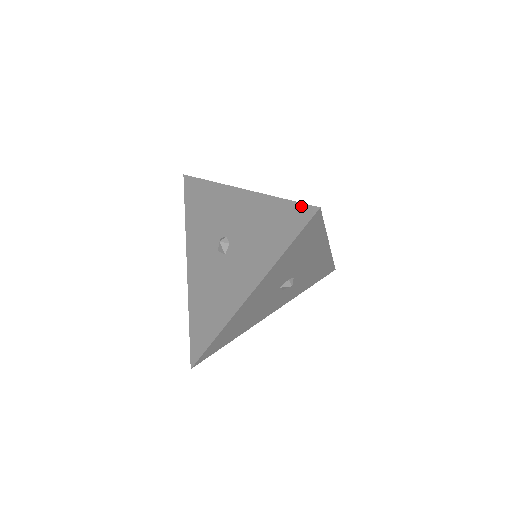
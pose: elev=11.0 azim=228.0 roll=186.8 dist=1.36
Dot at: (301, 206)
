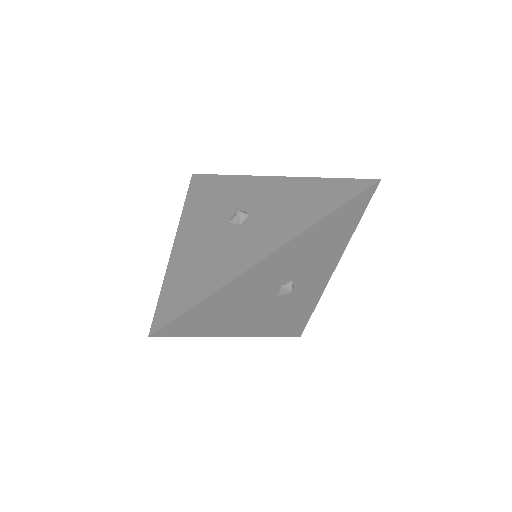
Dot at: (356, 180)
